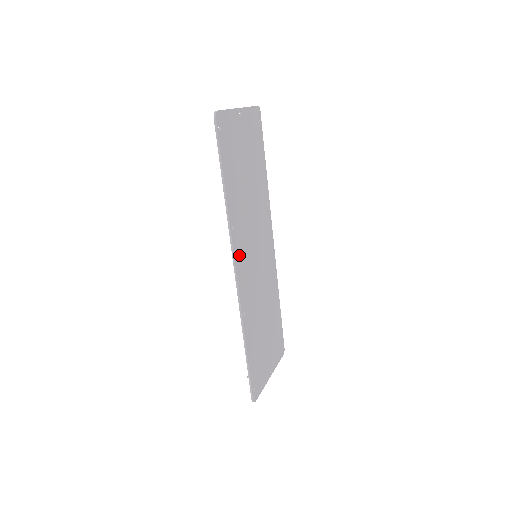
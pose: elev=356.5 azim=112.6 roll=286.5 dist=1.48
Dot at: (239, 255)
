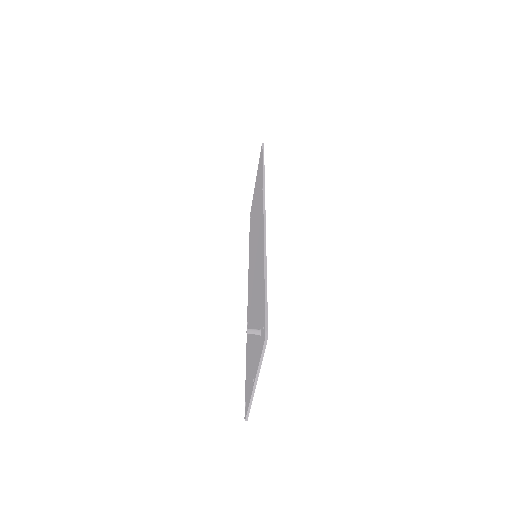
Dot at: occluded
